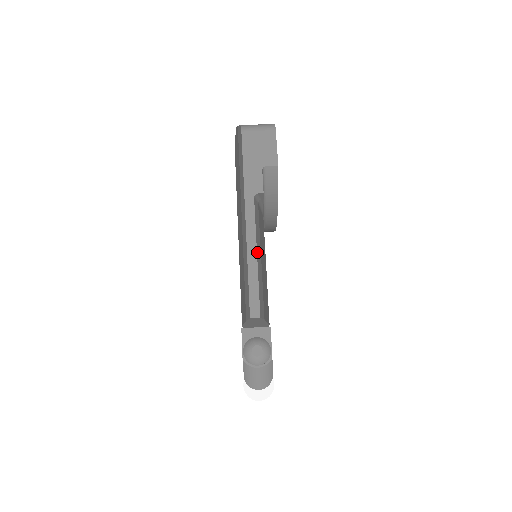
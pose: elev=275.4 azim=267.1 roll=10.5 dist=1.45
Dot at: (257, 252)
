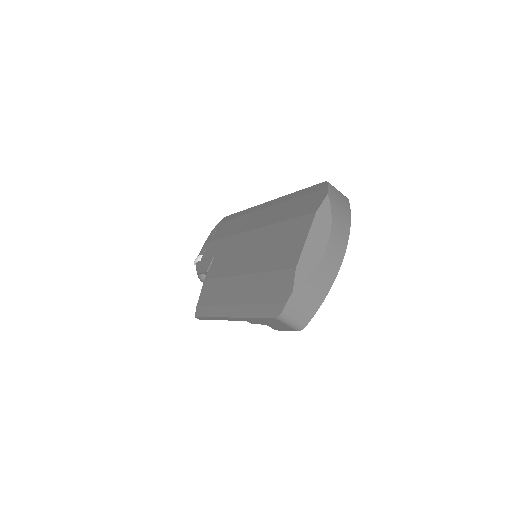
Dot at: occluded
